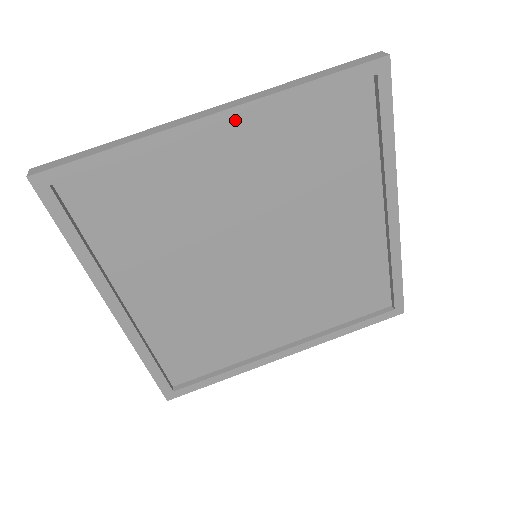
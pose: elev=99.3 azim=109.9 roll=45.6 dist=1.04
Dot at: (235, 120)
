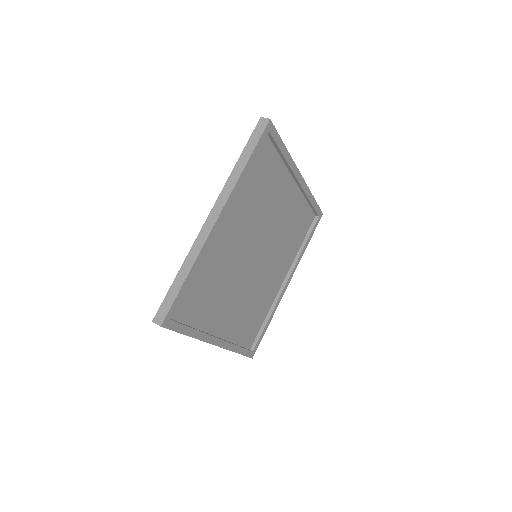
Dot at: occluded
